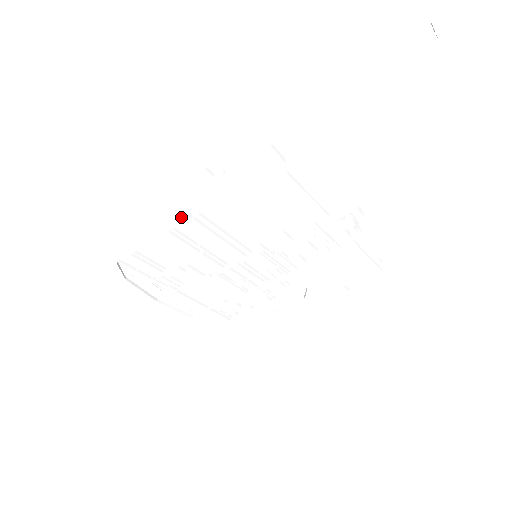
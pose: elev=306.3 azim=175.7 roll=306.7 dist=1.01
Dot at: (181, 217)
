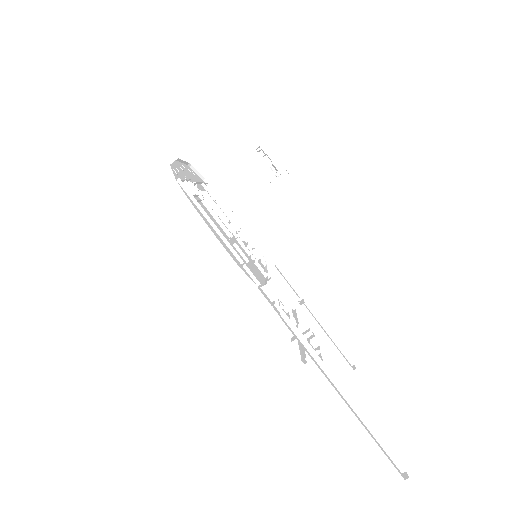
Dot at: occluded
